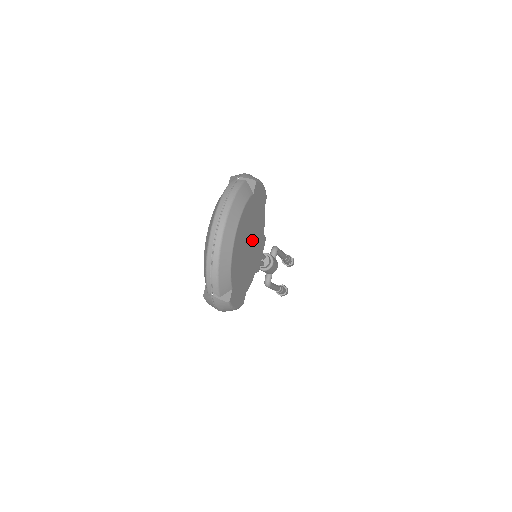
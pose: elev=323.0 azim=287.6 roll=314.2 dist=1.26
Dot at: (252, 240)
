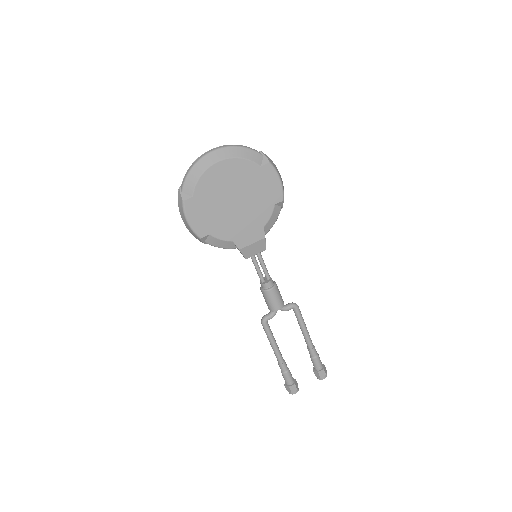
Dot at: (242, 203)
